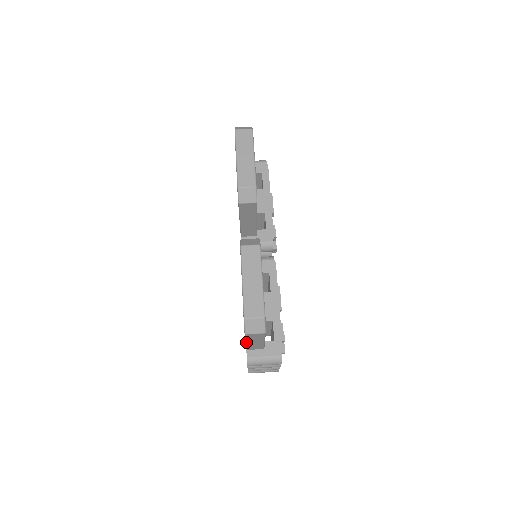
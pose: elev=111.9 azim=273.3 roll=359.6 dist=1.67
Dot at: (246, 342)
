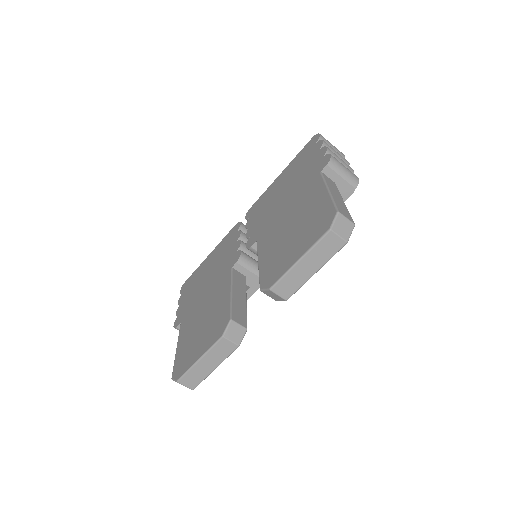
Dot at: (176, 350)
